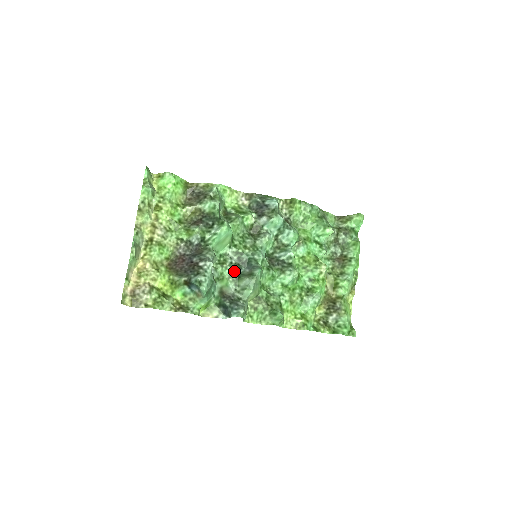
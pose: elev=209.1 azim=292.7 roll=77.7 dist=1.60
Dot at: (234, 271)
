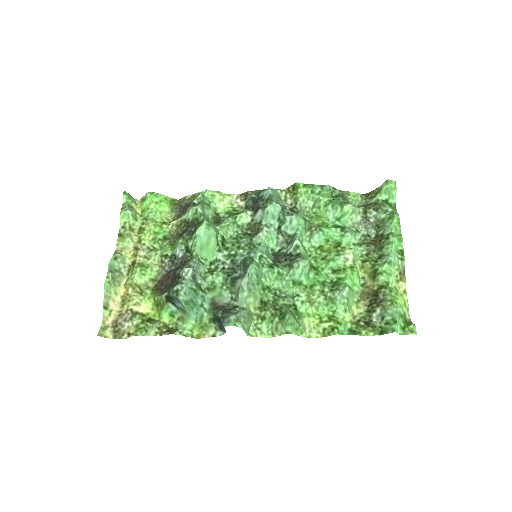
Dot at: (227, 276)
